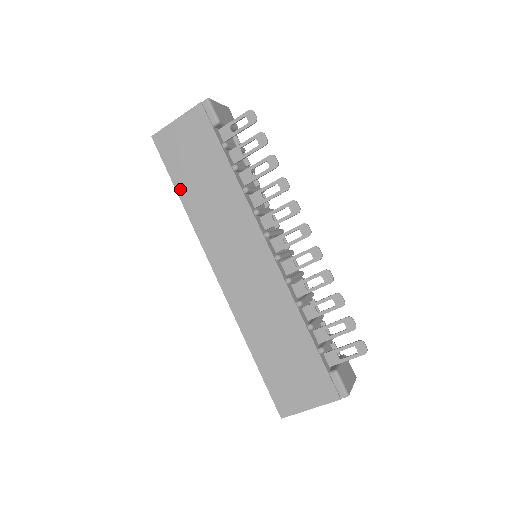
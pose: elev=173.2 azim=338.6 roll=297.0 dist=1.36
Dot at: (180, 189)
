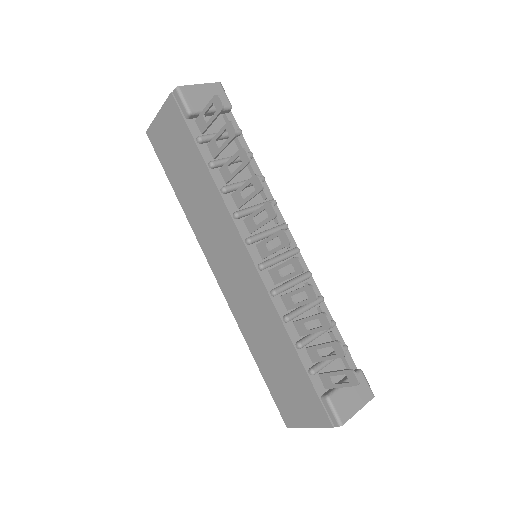
Dot at: (175, 187)
